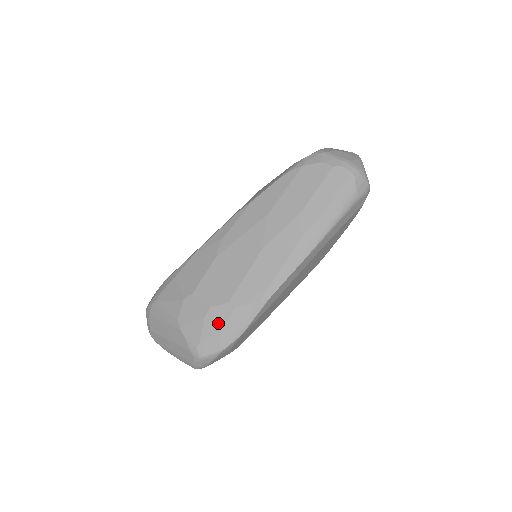
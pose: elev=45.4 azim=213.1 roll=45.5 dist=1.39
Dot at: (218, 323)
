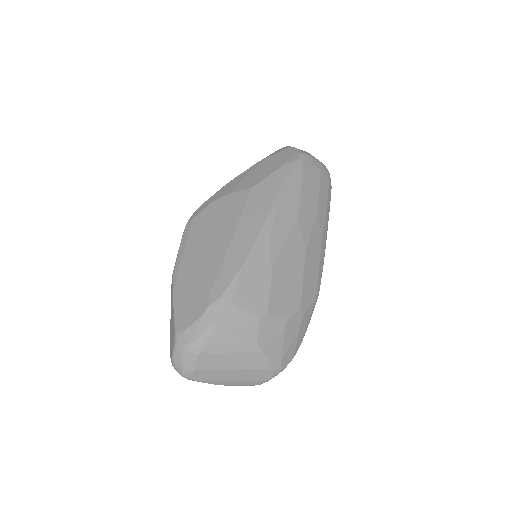
Dot at: (294, 331)
